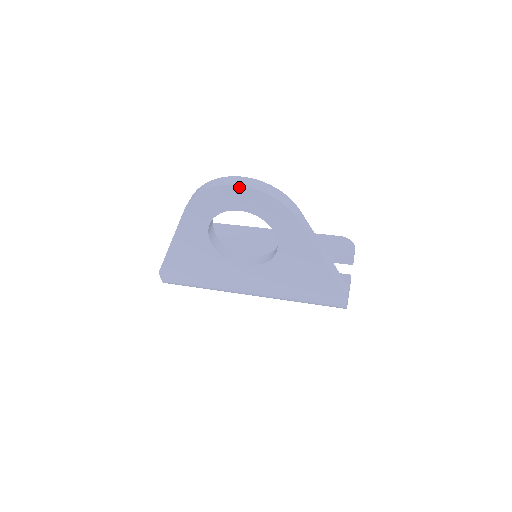
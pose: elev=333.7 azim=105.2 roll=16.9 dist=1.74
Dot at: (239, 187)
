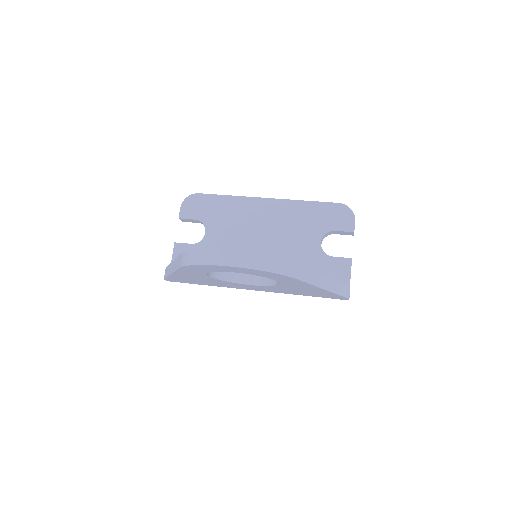
Dot at: (234, 267)
